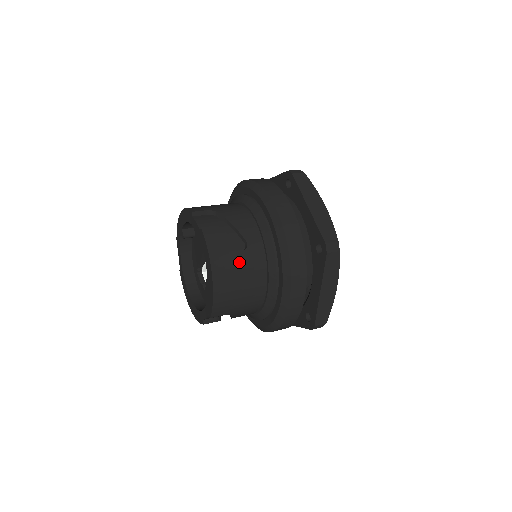
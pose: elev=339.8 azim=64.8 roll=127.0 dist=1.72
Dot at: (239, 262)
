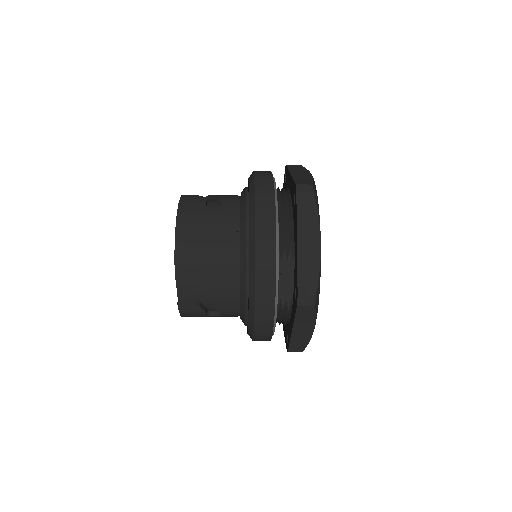
Dot at: (208, 215)
